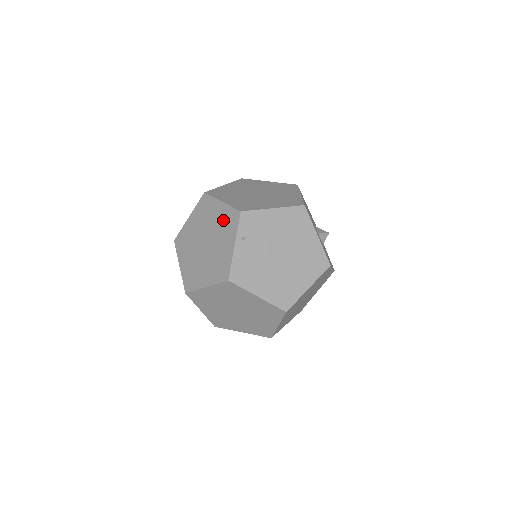
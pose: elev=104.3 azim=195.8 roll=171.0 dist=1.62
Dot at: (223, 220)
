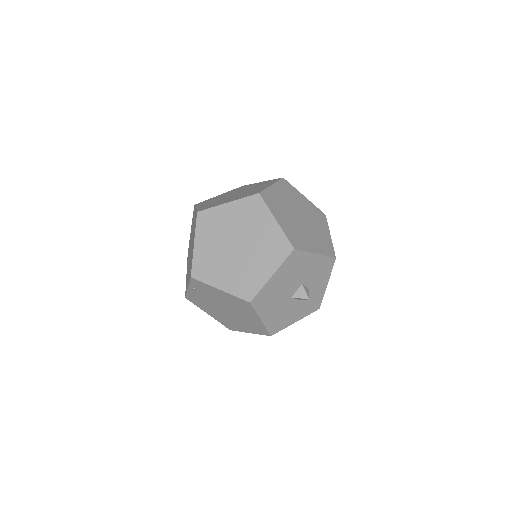
Dot at: (191, 259)
